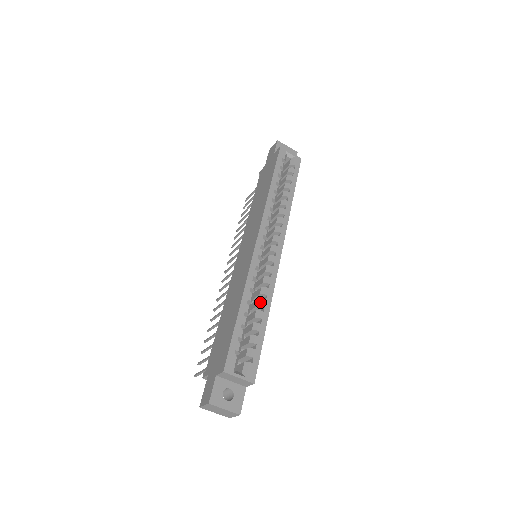
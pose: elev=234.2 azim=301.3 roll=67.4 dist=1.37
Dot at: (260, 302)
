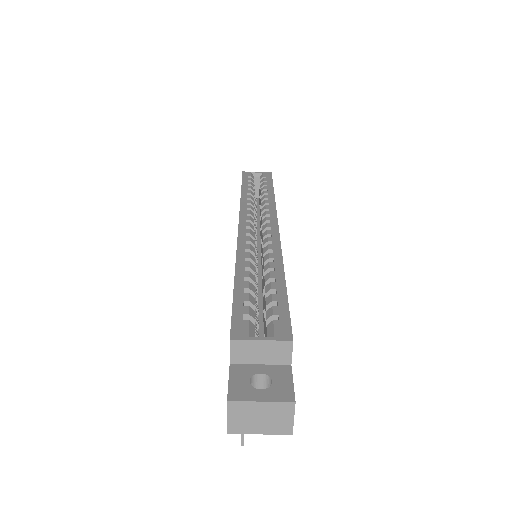
Dot at: (266, 267)
